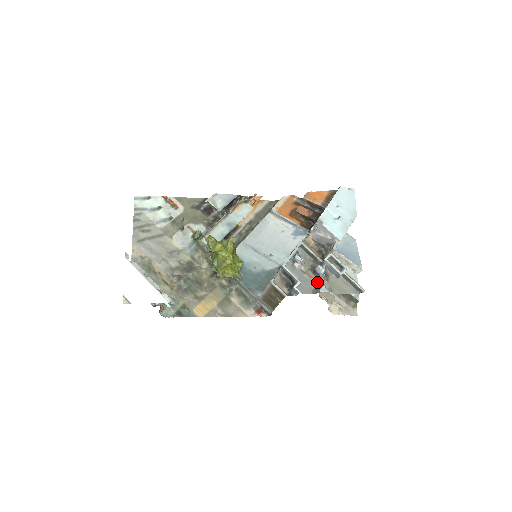
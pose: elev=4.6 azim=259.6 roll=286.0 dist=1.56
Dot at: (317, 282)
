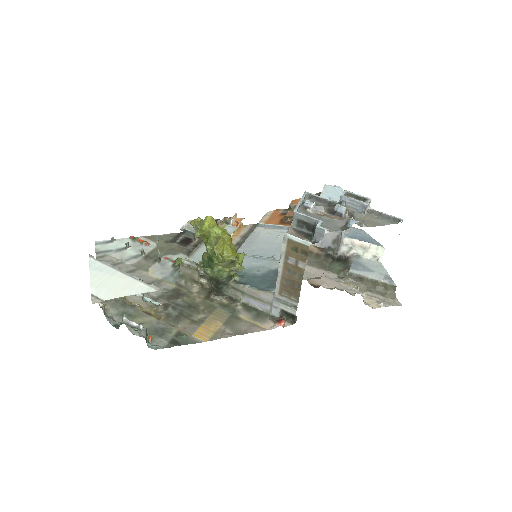
Dot at: (342, 221)
